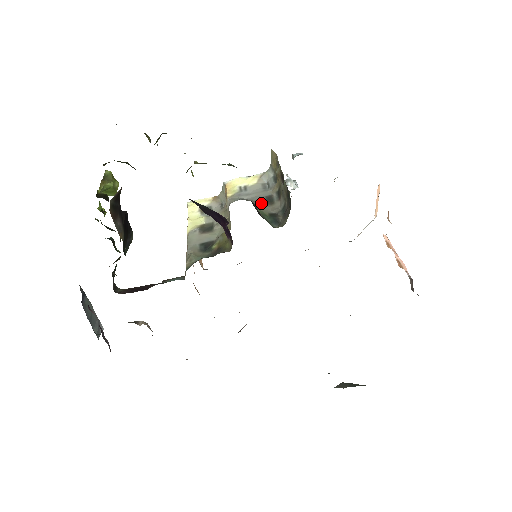
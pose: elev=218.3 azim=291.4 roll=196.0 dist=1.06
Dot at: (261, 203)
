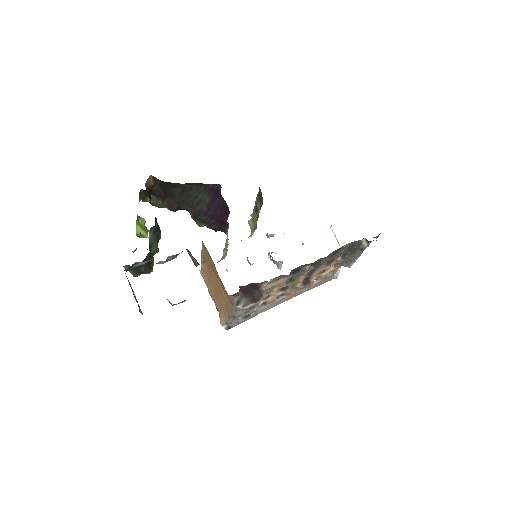
Dot at: occluded
